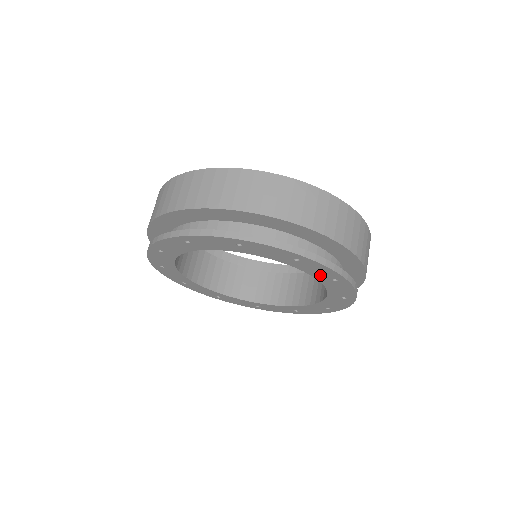
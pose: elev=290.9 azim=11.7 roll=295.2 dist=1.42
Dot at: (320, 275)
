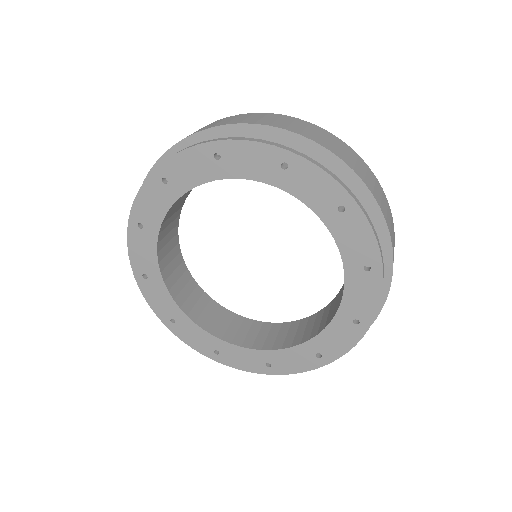
Dot at: (320, 202)
